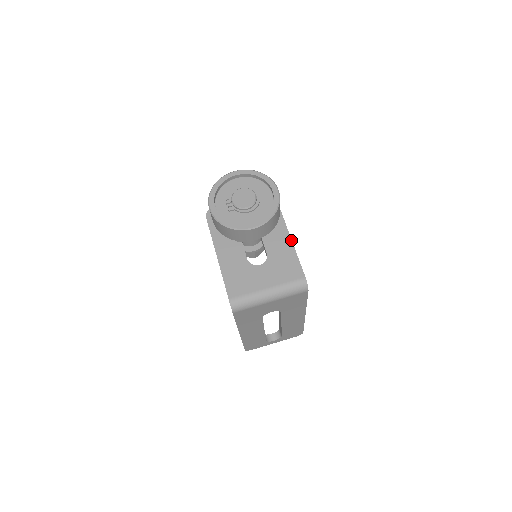
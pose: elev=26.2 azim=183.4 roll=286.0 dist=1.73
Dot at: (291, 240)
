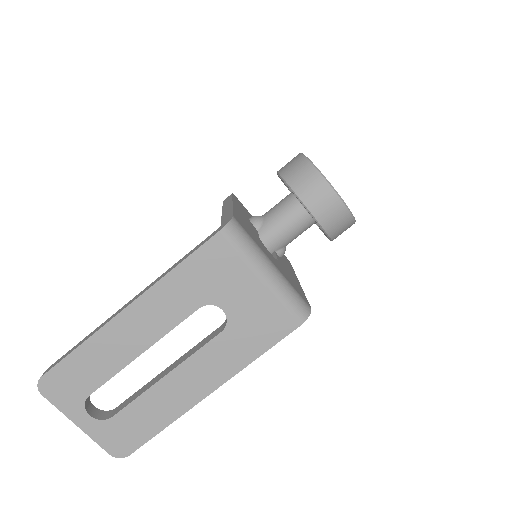
Dot at: occluded
